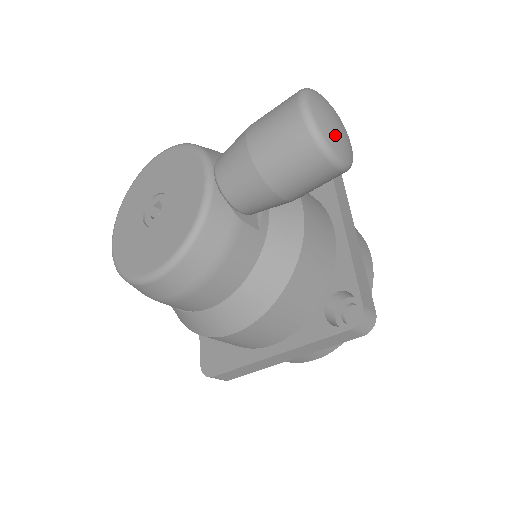
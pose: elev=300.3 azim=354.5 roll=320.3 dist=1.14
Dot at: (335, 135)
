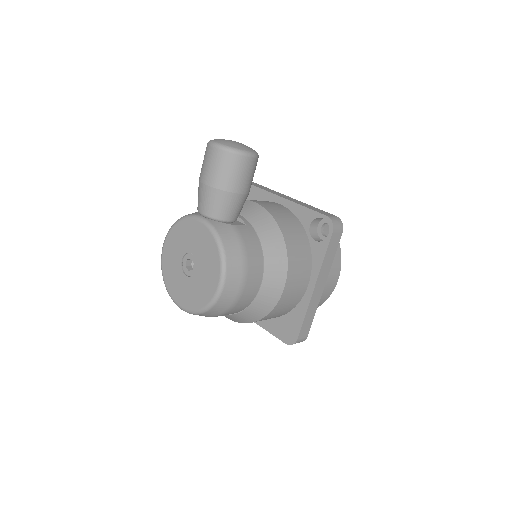
Dot at: (240, 145)
